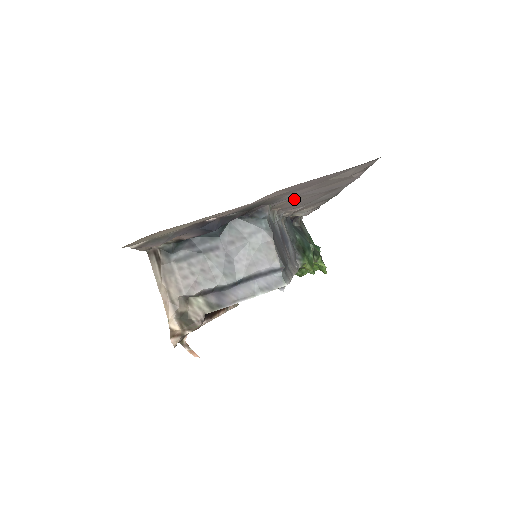
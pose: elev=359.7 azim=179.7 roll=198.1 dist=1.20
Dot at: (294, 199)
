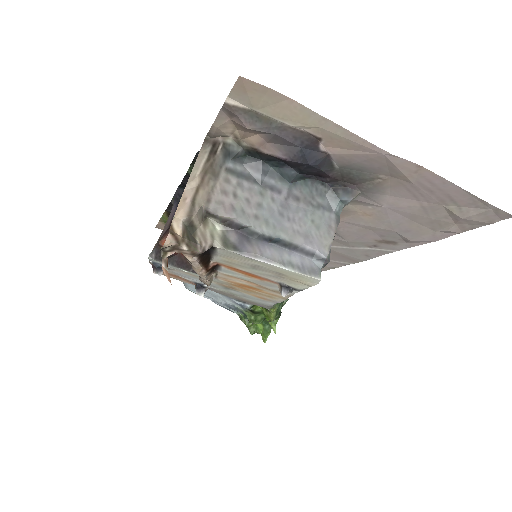
Dot at: (368, 214)
